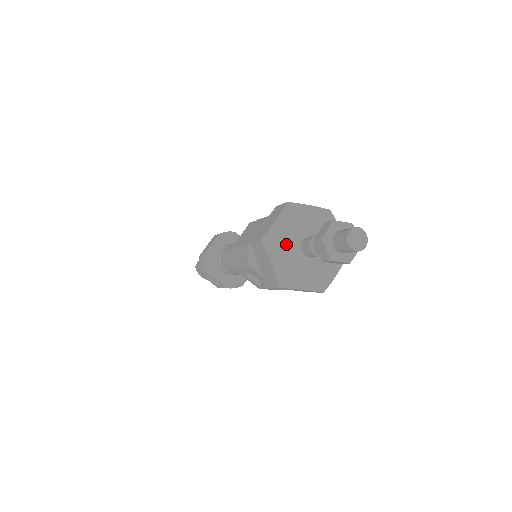
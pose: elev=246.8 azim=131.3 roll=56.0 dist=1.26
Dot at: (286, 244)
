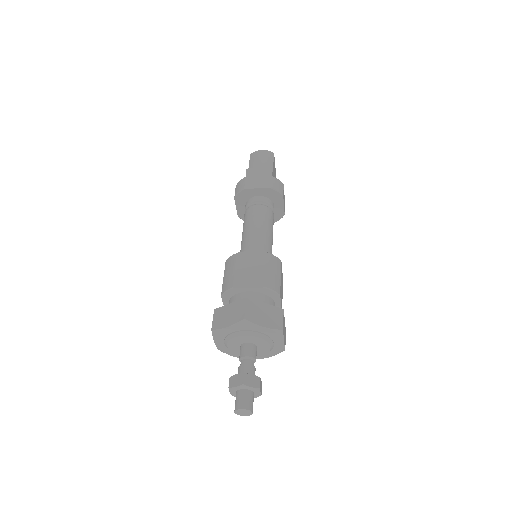
Dot at: occluded
